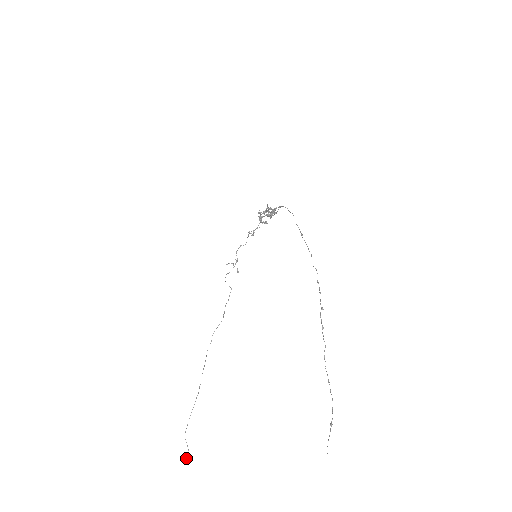
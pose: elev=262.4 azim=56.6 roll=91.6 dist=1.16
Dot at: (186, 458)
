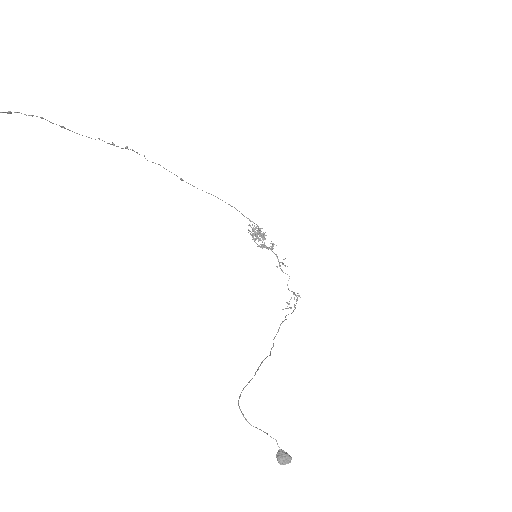
Dot at: (283, 454)
